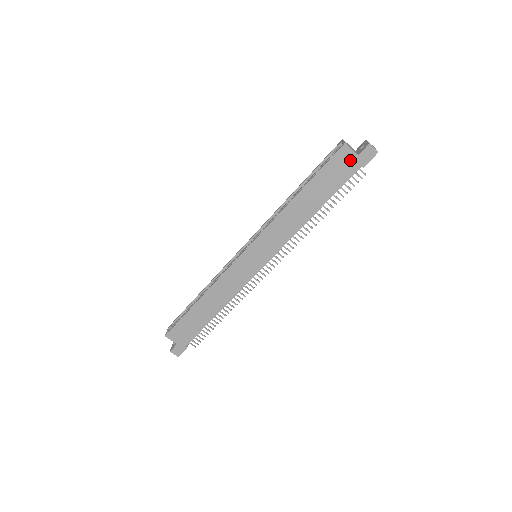
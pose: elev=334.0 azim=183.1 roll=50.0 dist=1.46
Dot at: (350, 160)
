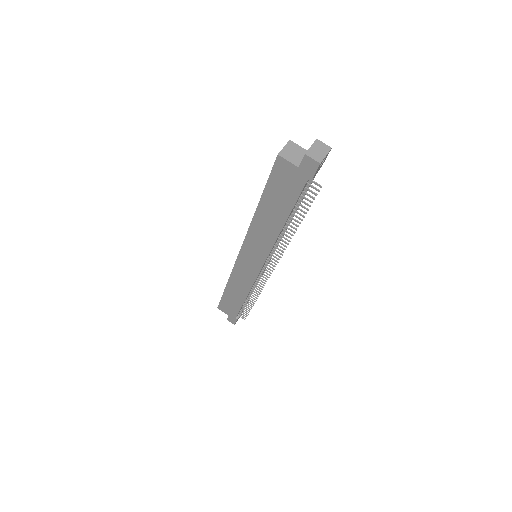
Dot at: (292, 173)
